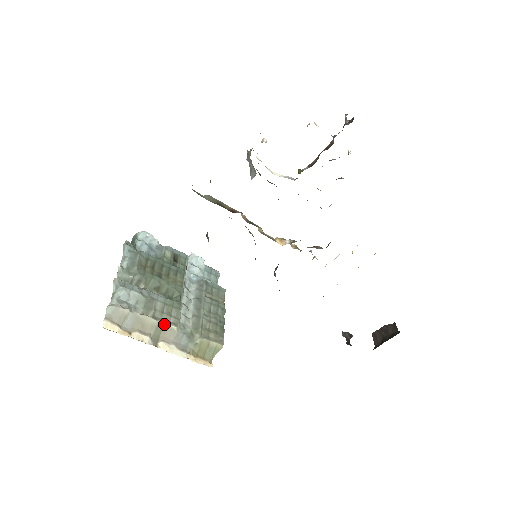
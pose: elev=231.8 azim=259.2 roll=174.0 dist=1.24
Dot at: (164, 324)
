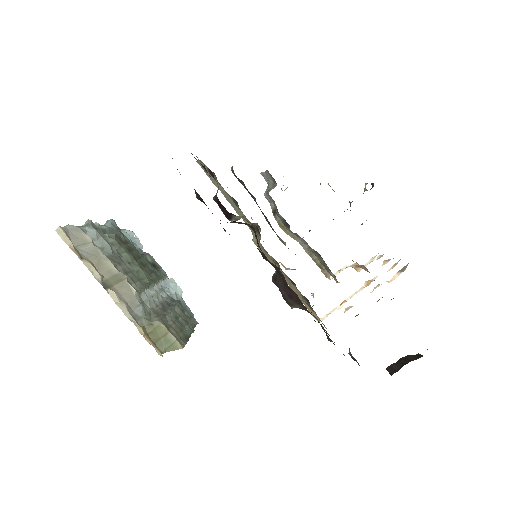
Dot at: (124, 279)
